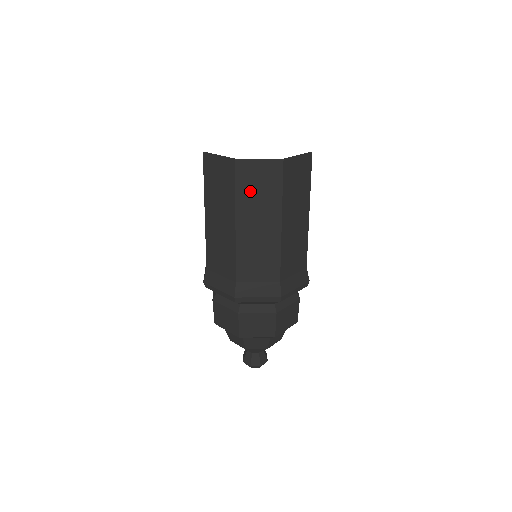
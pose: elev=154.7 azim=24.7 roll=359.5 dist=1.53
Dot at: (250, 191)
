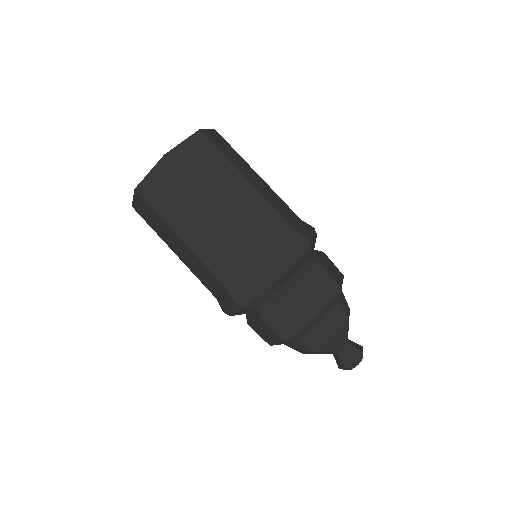
Dot at: (154, 224)
